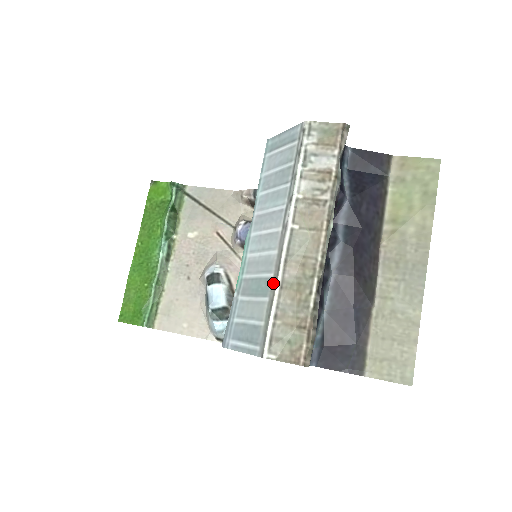
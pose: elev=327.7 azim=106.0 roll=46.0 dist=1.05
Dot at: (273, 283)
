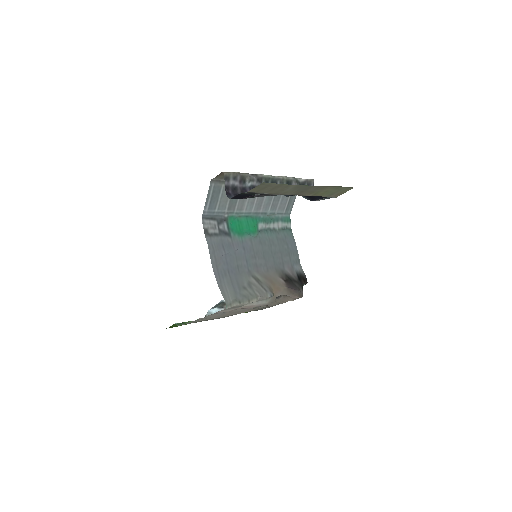
Dot at: occluded
